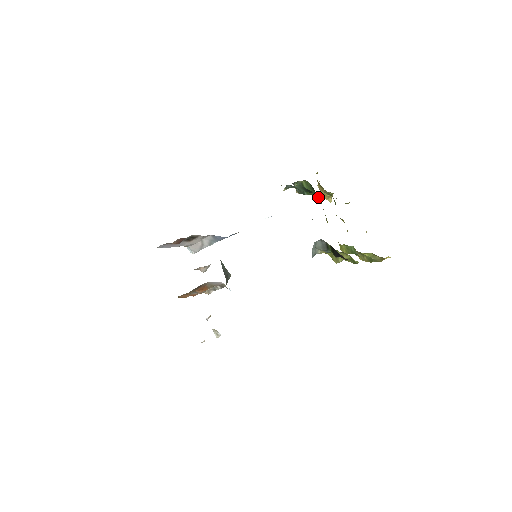
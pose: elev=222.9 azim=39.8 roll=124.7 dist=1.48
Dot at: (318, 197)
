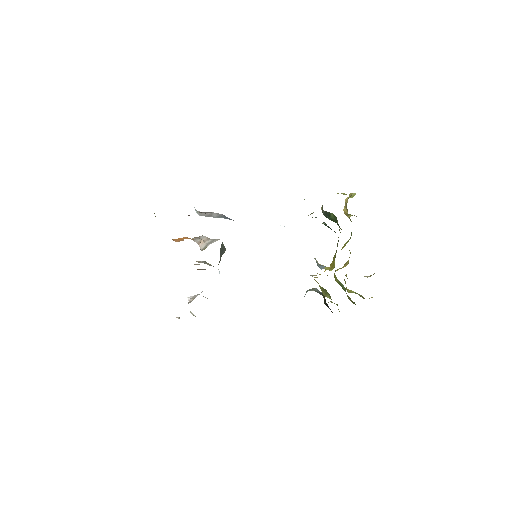
Dot at: occluded
